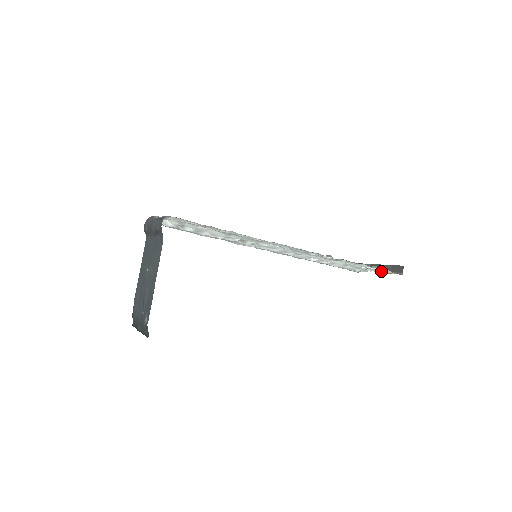
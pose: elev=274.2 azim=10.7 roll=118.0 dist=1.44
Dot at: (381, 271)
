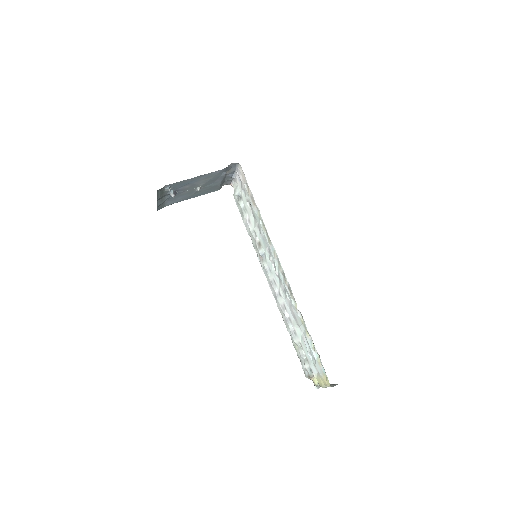
Dot at: (320, 374)
